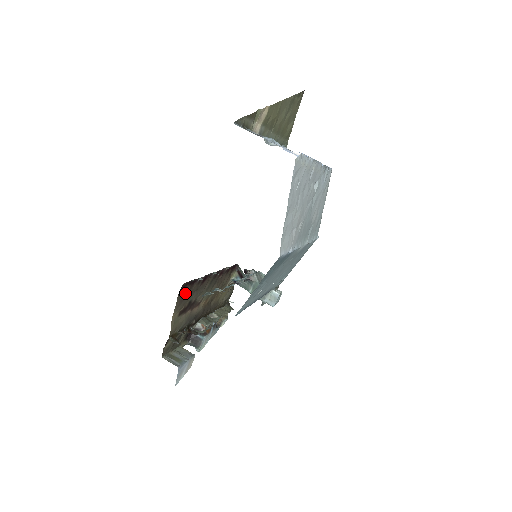
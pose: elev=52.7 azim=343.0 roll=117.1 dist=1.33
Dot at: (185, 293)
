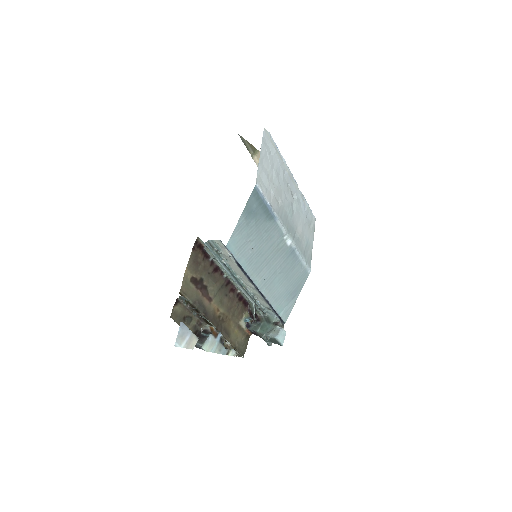
Dot at: (198, 259)
